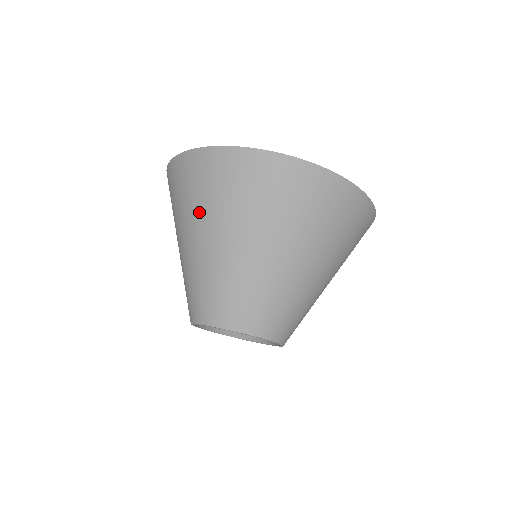
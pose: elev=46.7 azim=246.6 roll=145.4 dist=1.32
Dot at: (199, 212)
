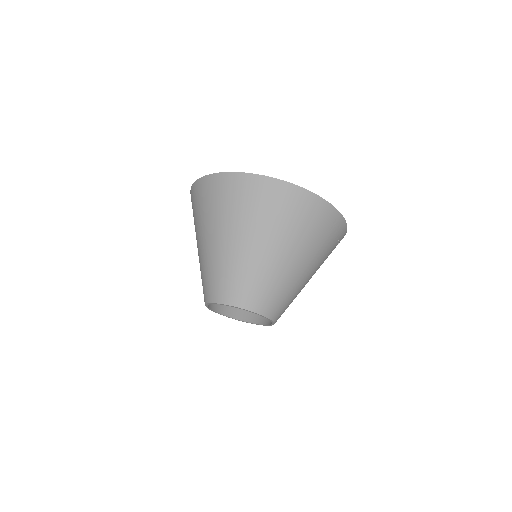
Dot at: (204, 221)
